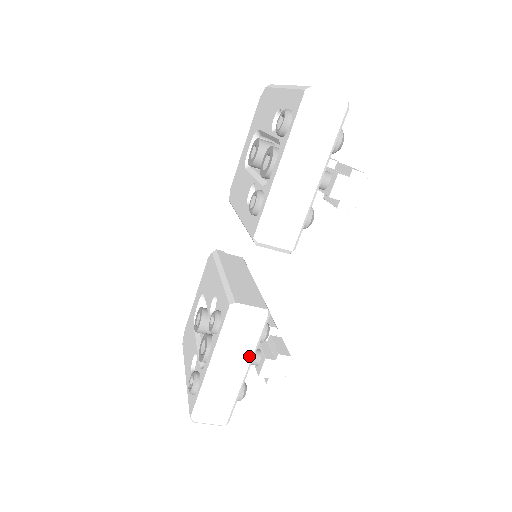
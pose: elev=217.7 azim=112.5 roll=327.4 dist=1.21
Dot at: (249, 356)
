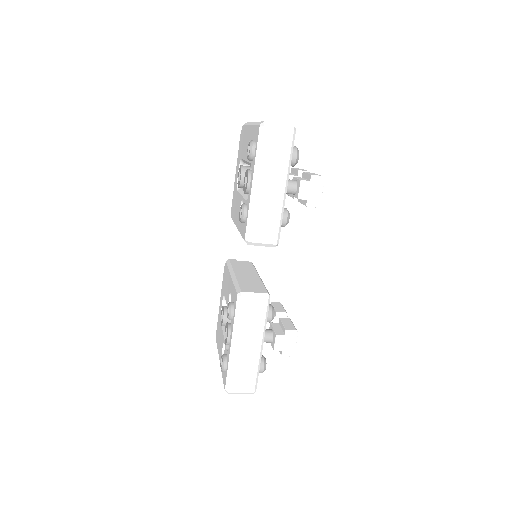
Dot at: (261, 333)
